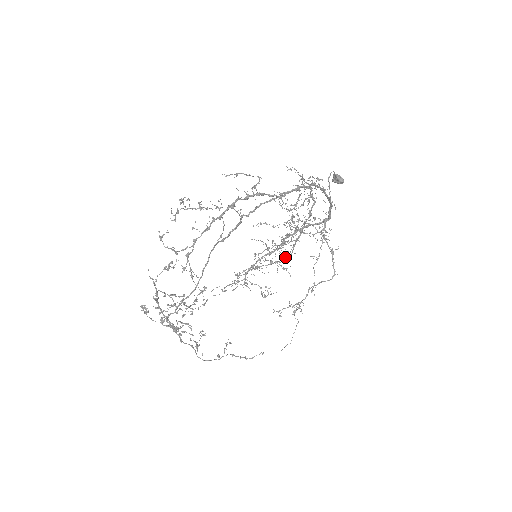
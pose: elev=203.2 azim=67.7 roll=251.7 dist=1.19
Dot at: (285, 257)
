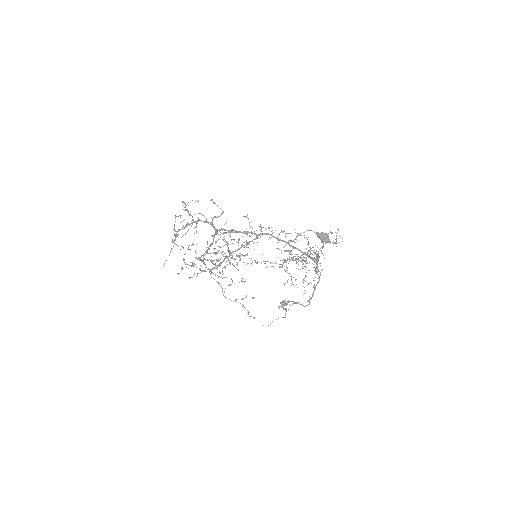
Dot at: (205, 271)
